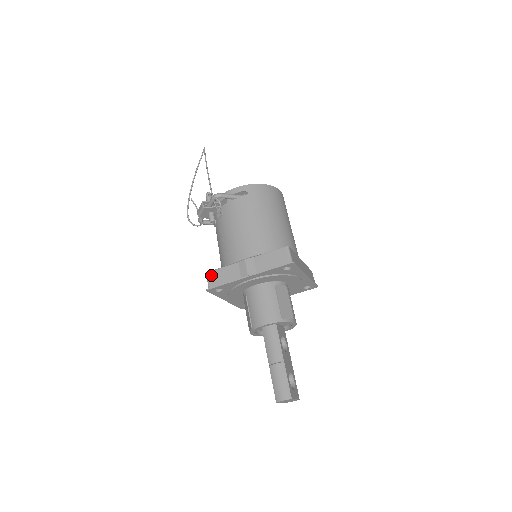
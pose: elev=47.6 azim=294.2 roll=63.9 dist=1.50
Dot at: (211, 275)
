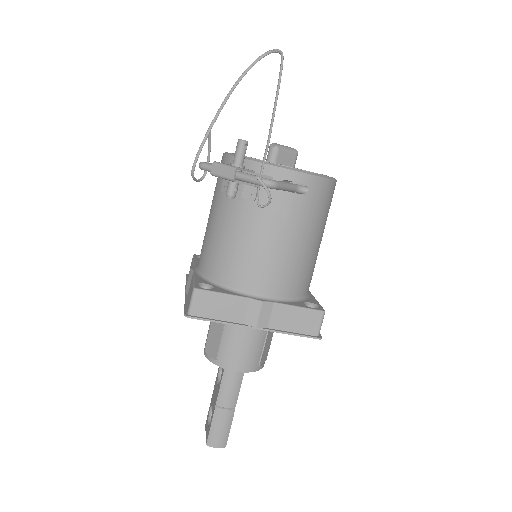
Dot at: (201, 297)
